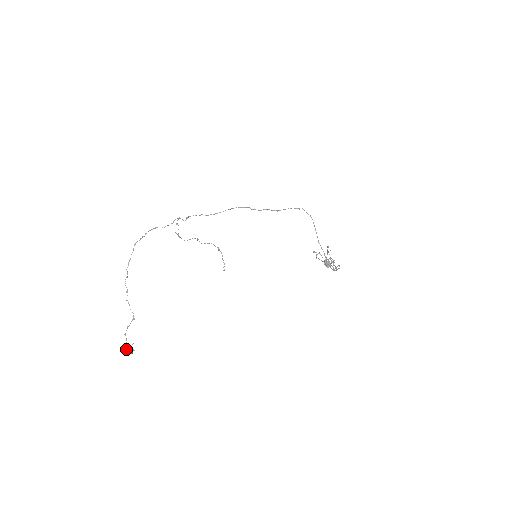
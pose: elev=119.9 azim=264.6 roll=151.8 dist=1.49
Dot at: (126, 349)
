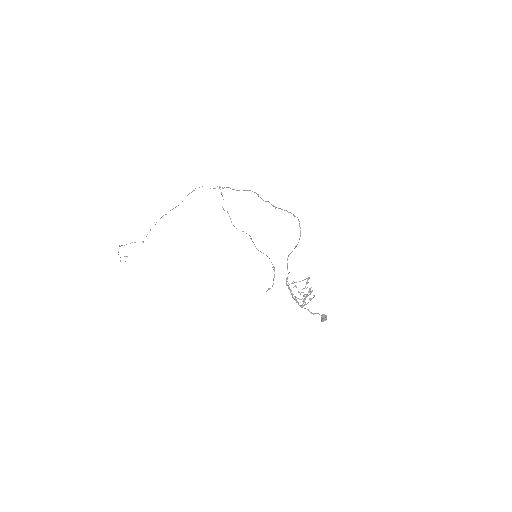
Dot at: (118, 254)
